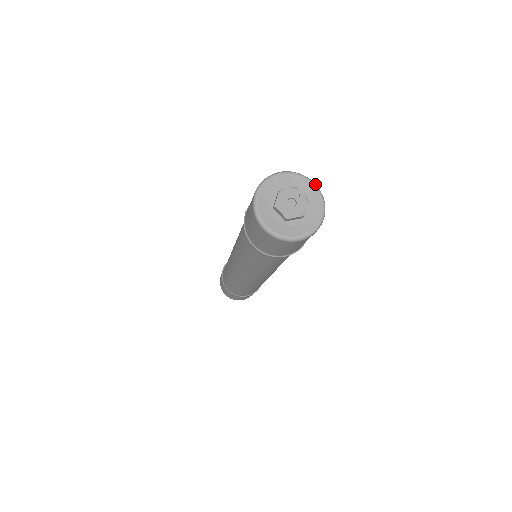
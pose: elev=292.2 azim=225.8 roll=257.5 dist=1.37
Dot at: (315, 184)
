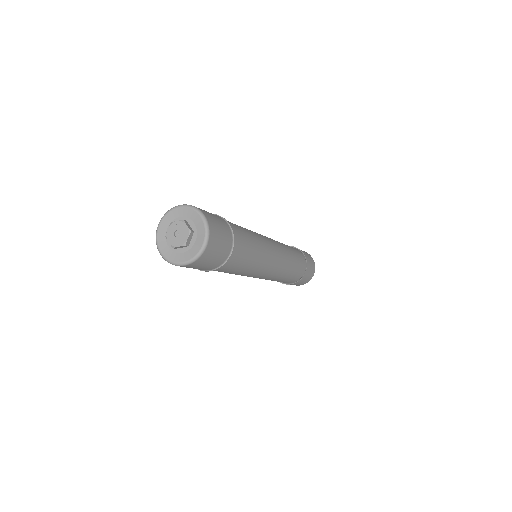
Dot at: (179, 206)
